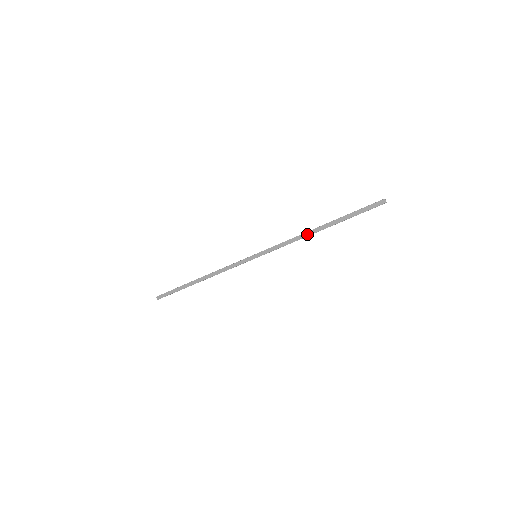
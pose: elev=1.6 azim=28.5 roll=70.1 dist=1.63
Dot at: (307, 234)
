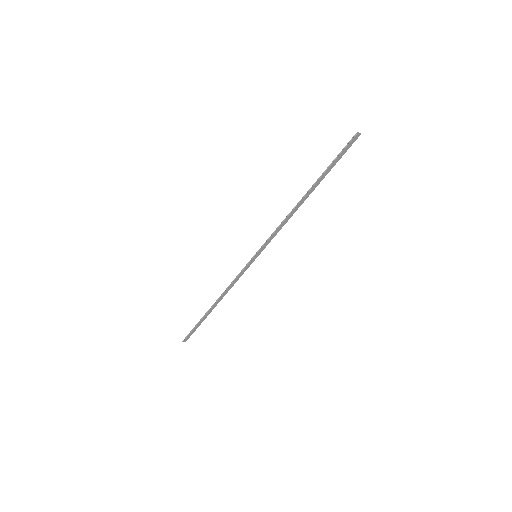
Dot at: (296, 210)
